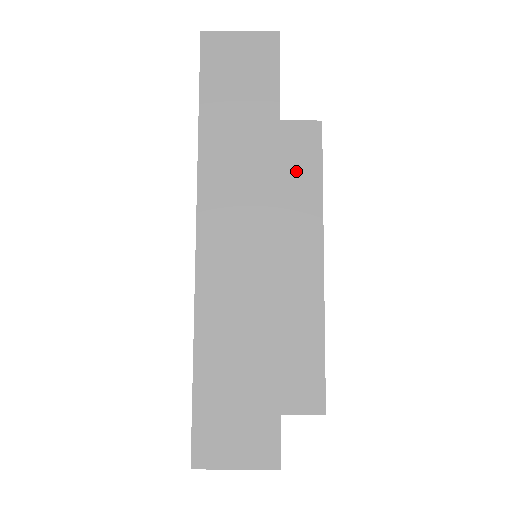
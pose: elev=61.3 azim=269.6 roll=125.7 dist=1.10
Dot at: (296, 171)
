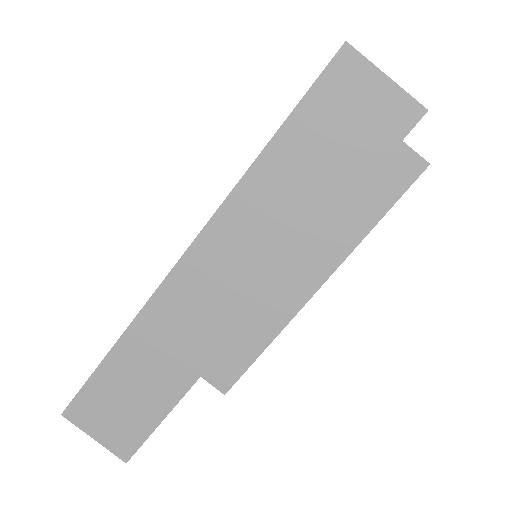
Dot at: (363, 194)
